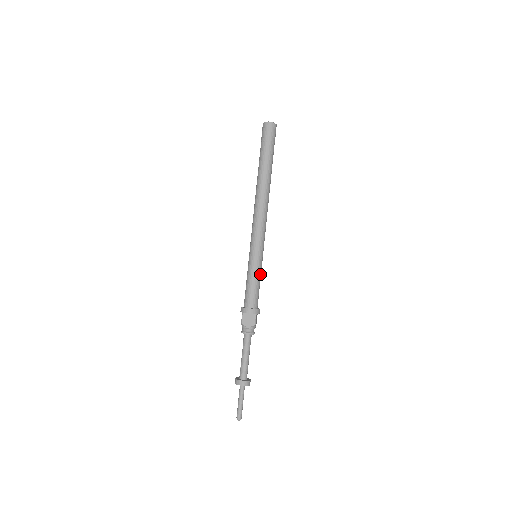
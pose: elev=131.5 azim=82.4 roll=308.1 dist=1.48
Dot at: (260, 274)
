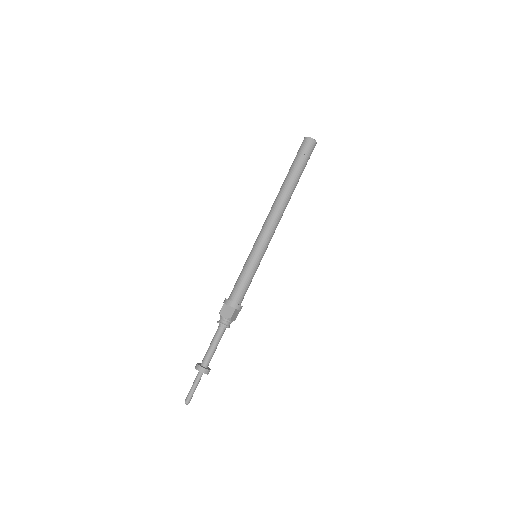
Dot at: (253, 273)
